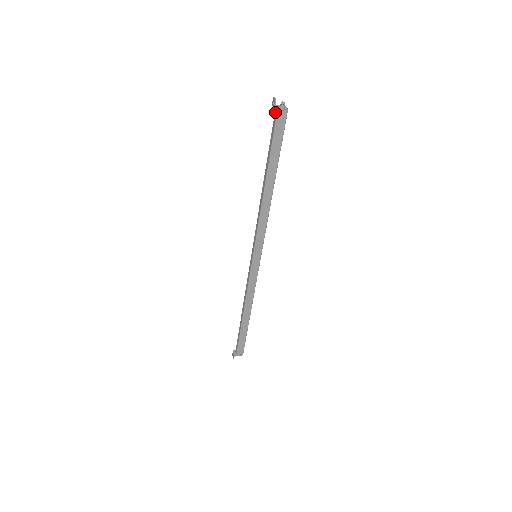
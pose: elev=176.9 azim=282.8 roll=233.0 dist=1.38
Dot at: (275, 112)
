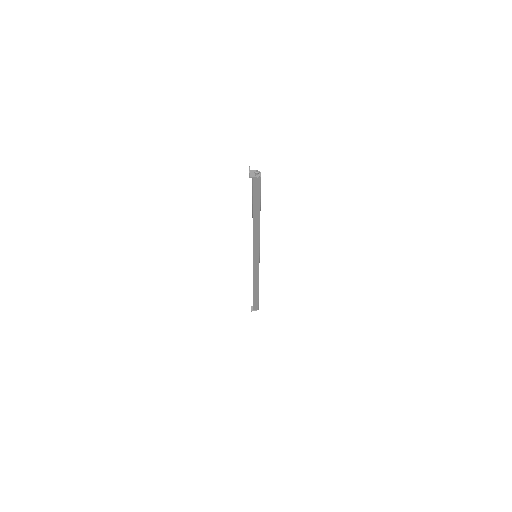
Dot at: occluded
